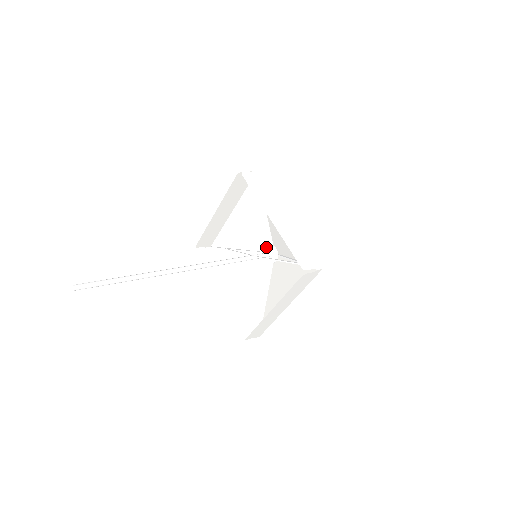
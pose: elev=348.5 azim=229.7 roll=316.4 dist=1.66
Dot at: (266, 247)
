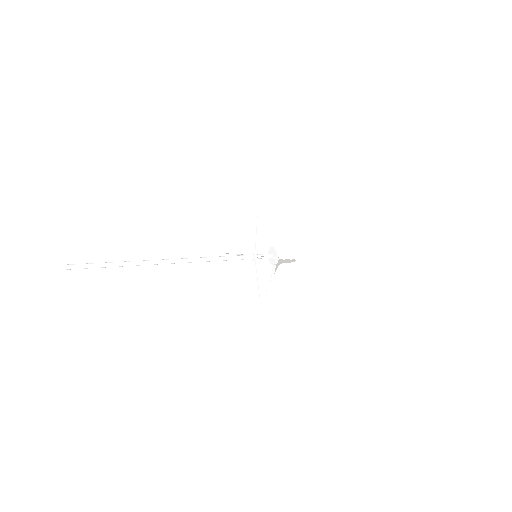
Dot at: (269, 249)
